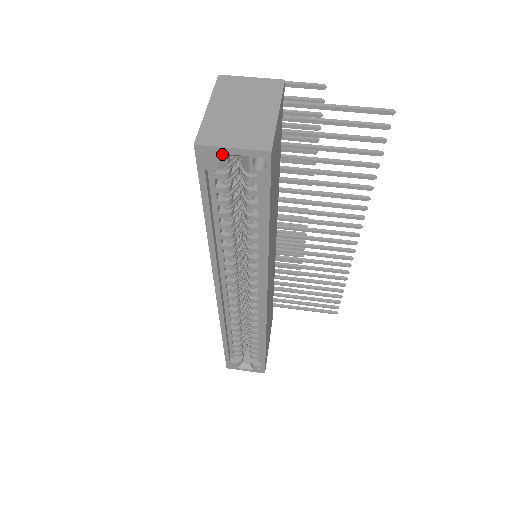
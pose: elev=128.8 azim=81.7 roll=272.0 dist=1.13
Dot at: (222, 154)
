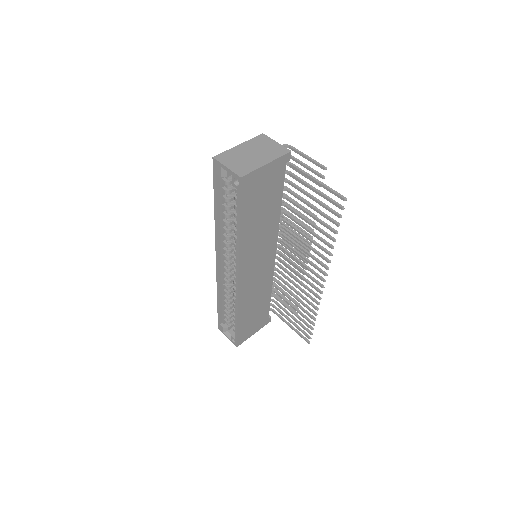
Dot at: (224, 169)
